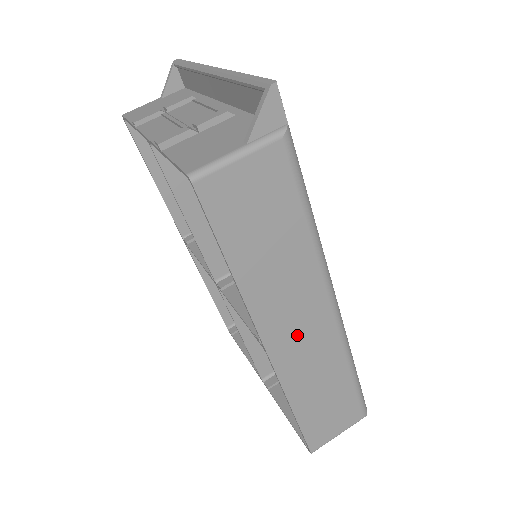
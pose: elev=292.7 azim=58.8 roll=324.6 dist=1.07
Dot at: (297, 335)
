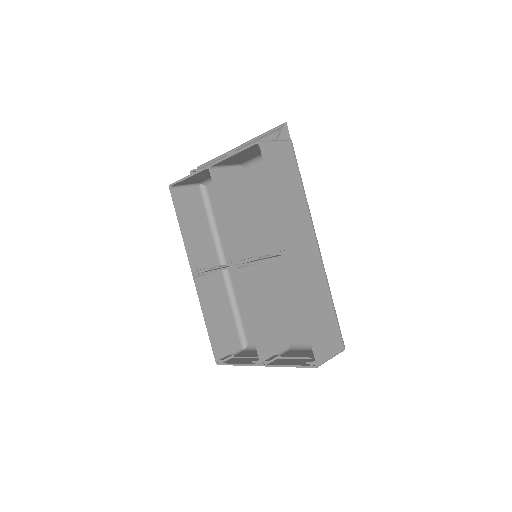
Dot at: (303, 253)
